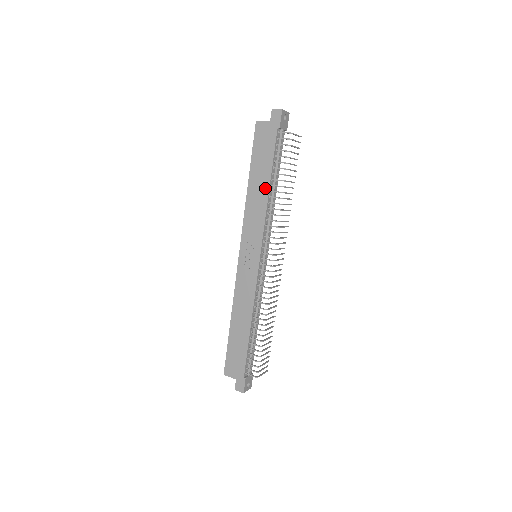
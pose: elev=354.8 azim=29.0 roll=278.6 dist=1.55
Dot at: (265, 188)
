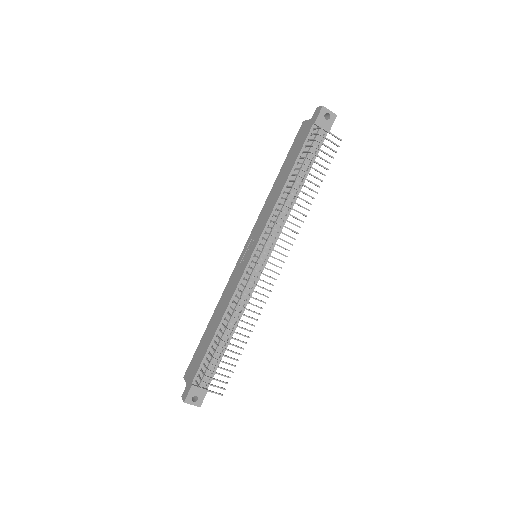
Dot at: (283, 183)
